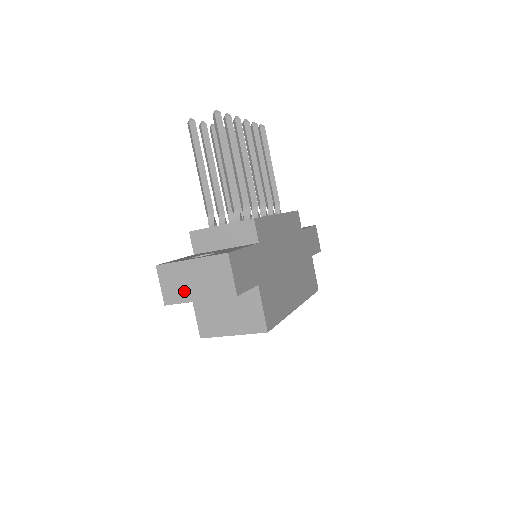
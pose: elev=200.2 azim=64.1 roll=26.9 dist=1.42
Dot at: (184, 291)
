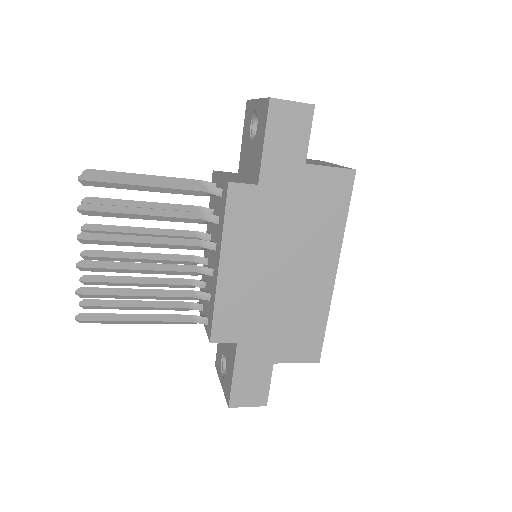
Dot at: occluded
